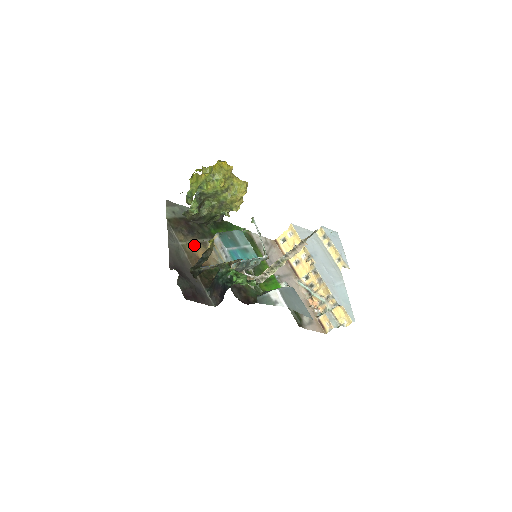
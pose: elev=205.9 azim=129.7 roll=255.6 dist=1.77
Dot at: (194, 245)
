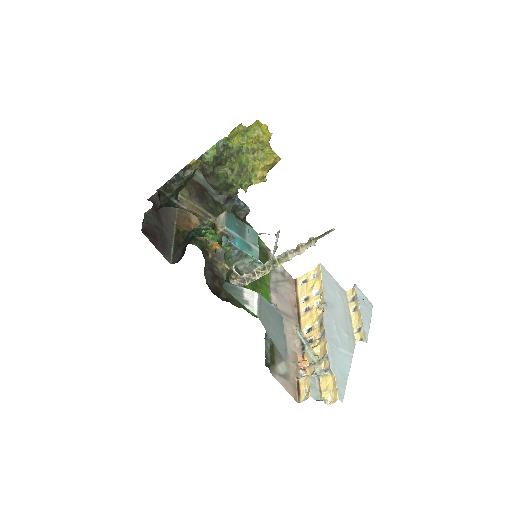
Dot at: (194, 208)
